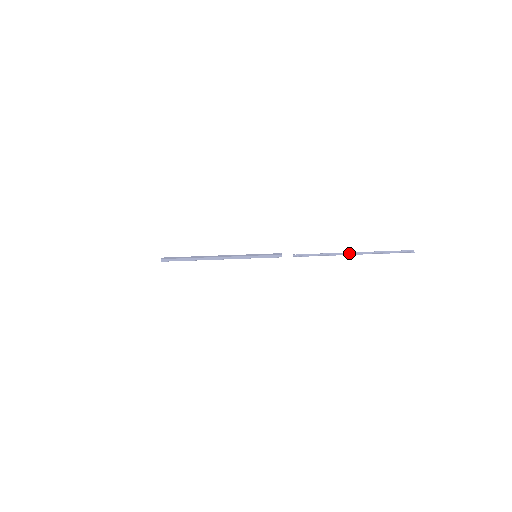
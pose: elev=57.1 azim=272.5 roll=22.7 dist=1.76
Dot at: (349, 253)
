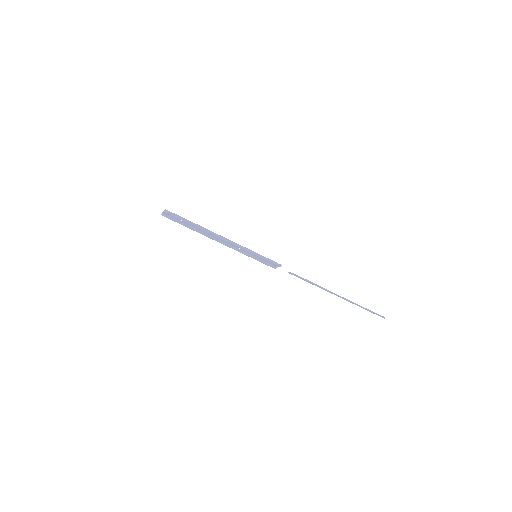
Dot at: (335, 294)
